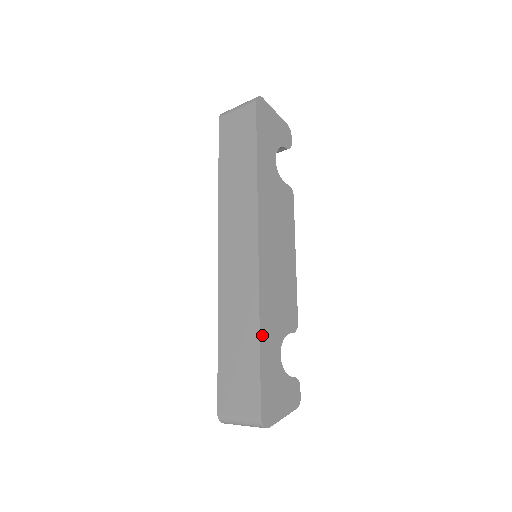
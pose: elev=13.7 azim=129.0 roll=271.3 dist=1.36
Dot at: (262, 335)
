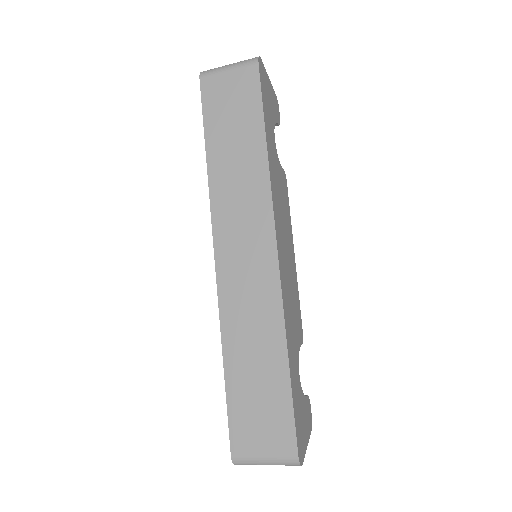
Dot at: (289, 356)
